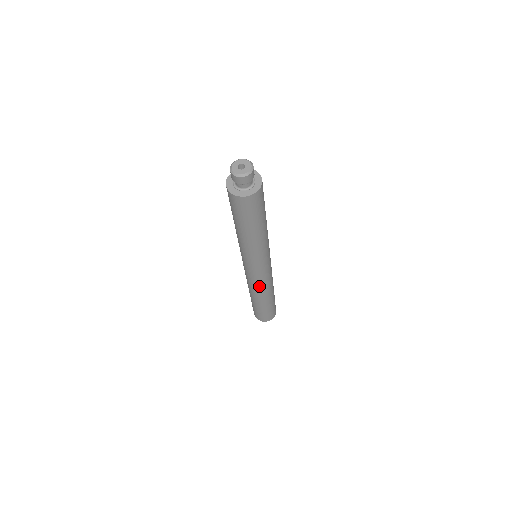
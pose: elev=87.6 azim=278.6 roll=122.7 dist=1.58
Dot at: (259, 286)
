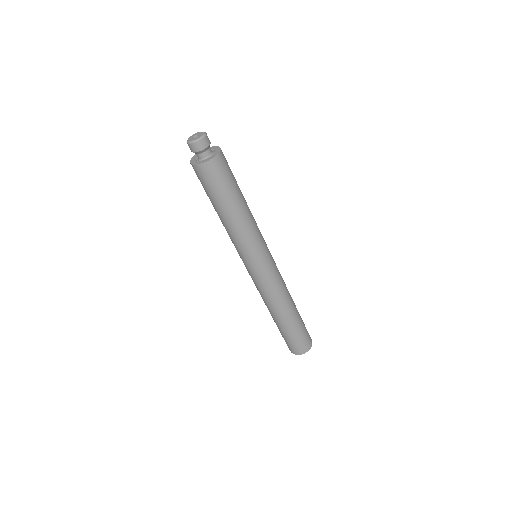
Dot at: (270, 293)
